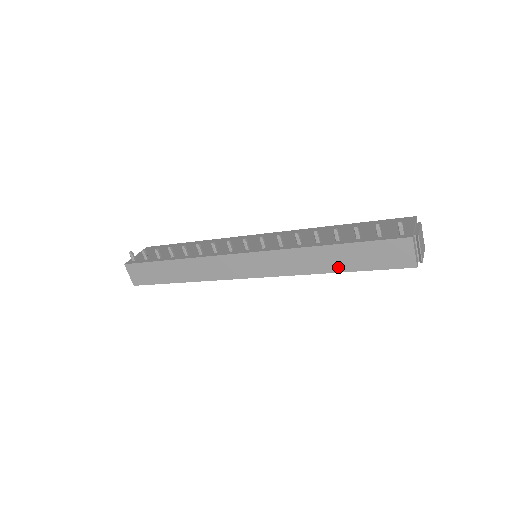
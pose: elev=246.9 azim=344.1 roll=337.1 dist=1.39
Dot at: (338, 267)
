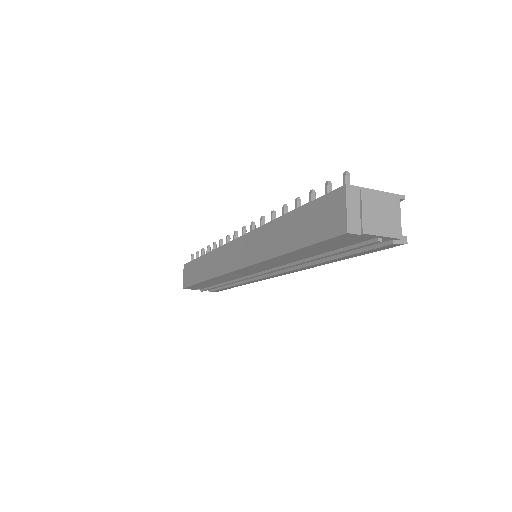
Dot at: (287, 245)
